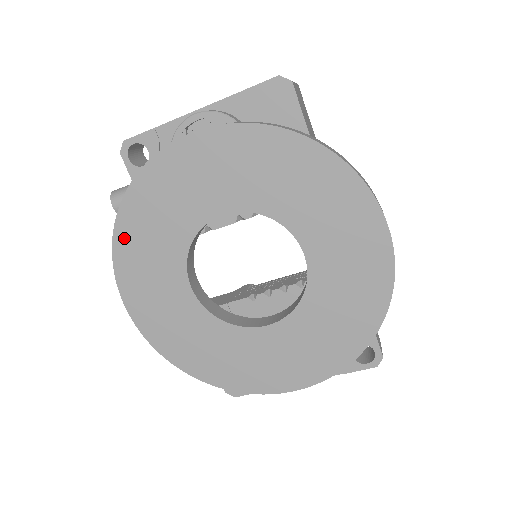
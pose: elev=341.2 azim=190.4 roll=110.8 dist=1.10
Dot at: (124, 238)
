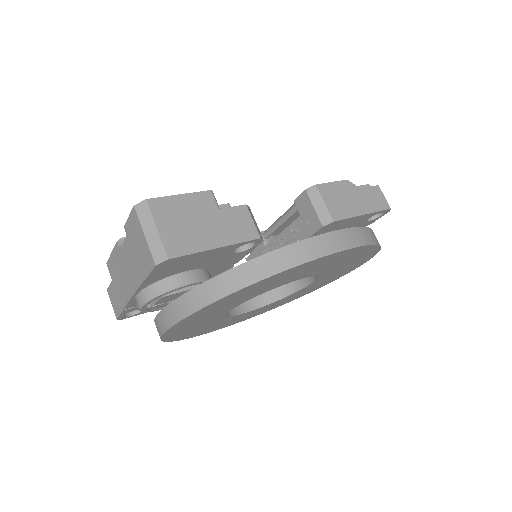
Dot at: (191, 336)
